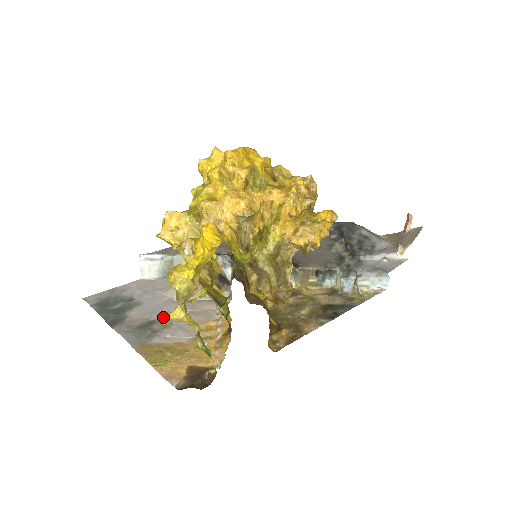
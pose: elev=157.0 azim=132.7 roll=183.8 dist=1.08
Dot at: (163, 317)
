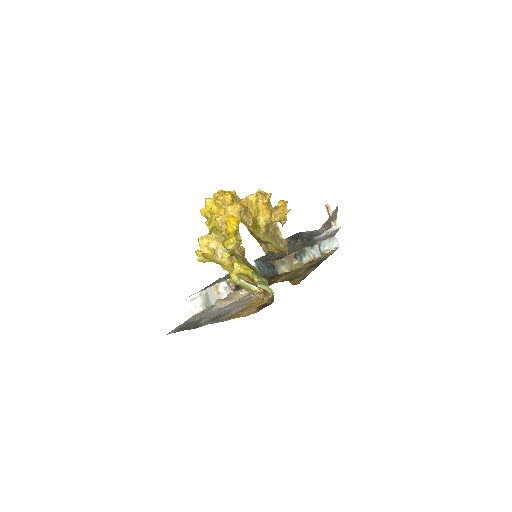
Dot at: (223, 312)
